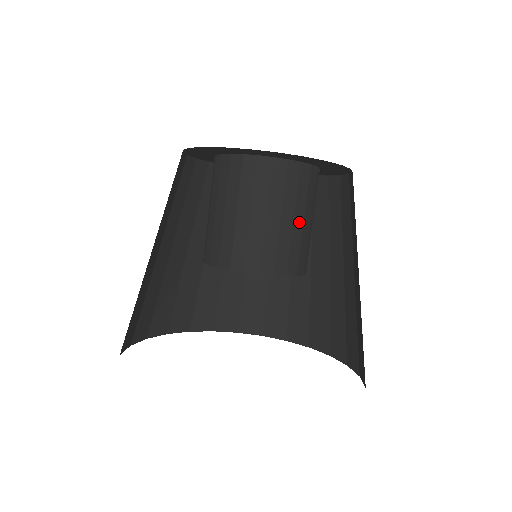
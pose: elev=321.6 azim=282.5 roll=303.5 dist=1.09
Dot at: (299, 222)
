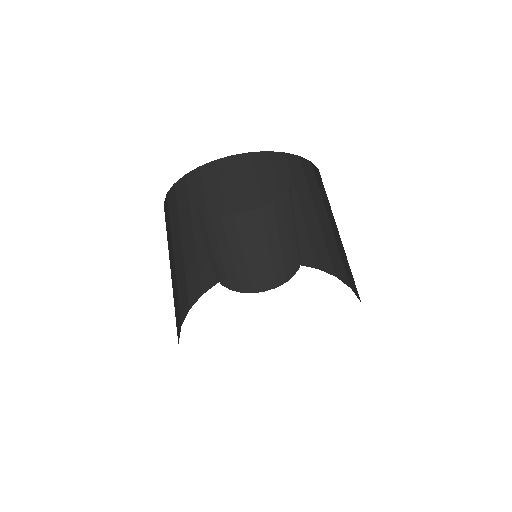
Dot at: (276, 248)
